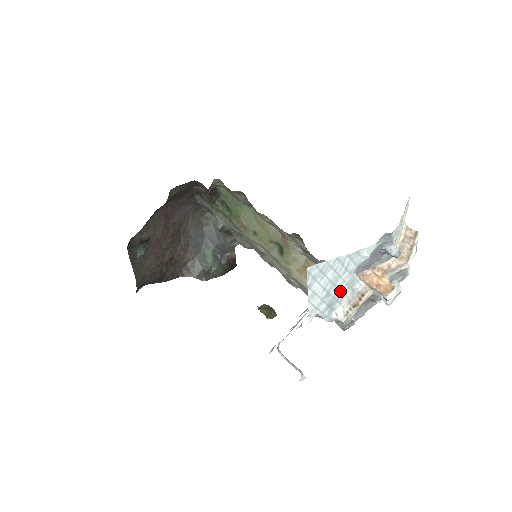
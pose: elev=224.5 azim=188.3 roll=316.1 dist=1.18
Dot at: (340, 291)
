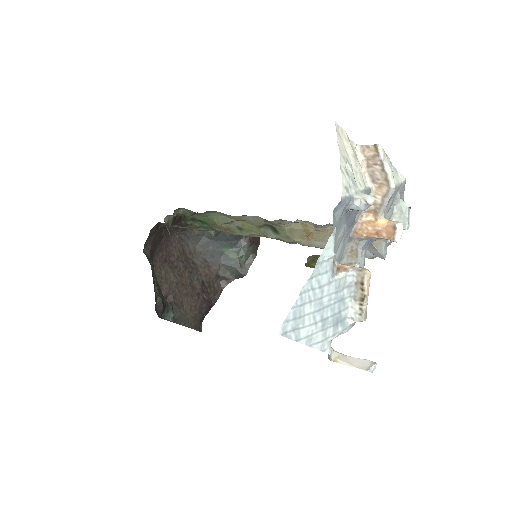
Dot at: (335, 303)
